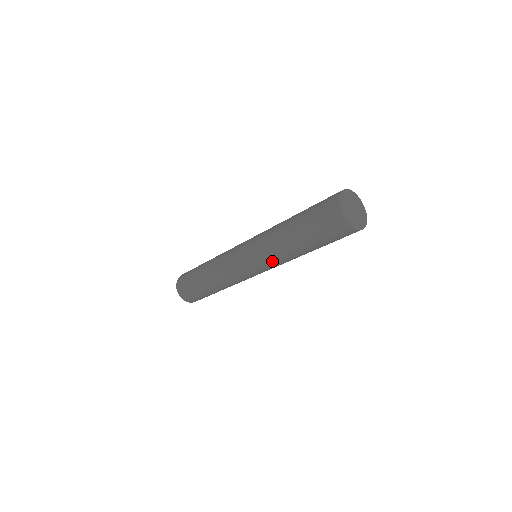
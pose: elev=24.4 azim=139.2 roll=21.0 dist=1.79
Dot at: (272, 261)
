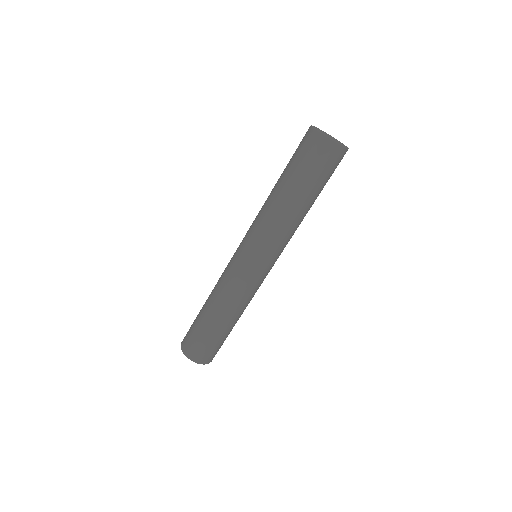
Dot at: (264, 232)
